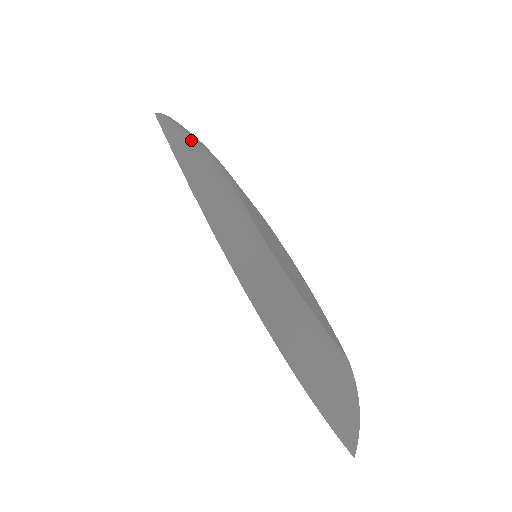
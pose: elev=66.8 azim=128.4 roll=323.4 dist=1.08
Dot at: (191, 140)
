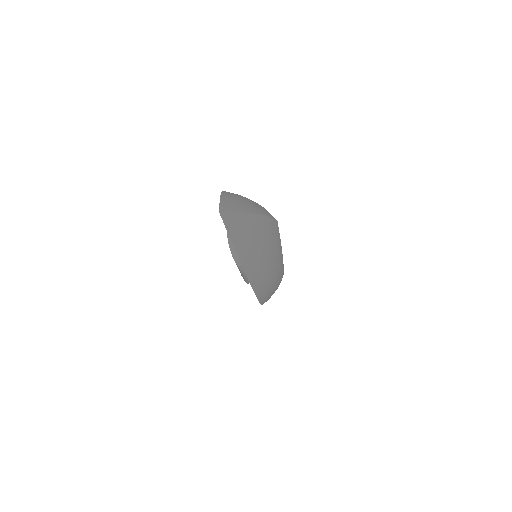
Dot at: occluded
